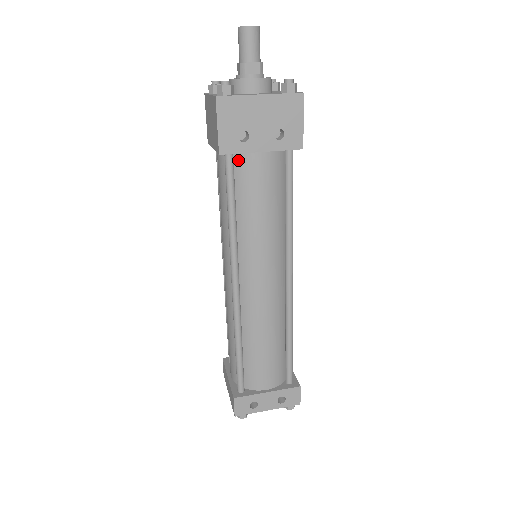
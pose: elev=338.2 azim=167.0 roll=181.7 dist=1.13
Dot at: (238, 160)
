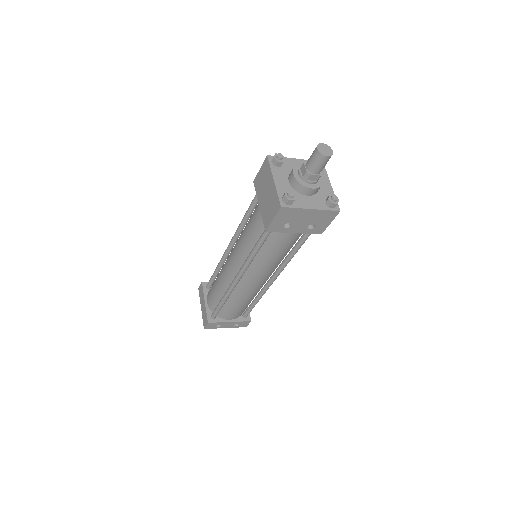
Dot at: occluded
